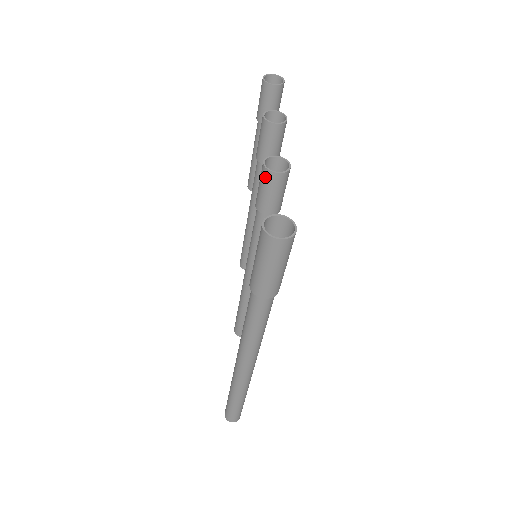
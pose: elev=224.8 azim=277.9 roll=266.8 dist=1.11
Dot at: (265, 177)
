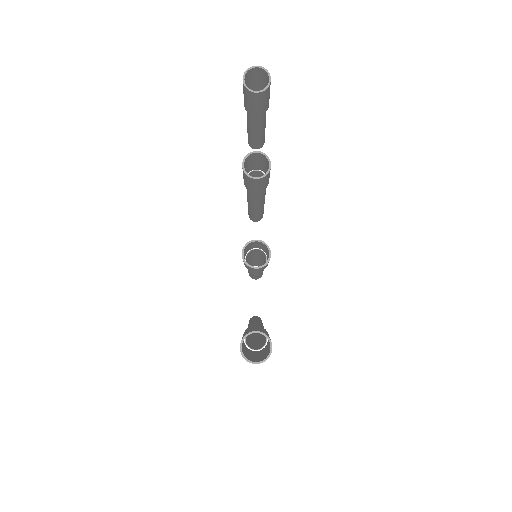
Dot at: occluded
